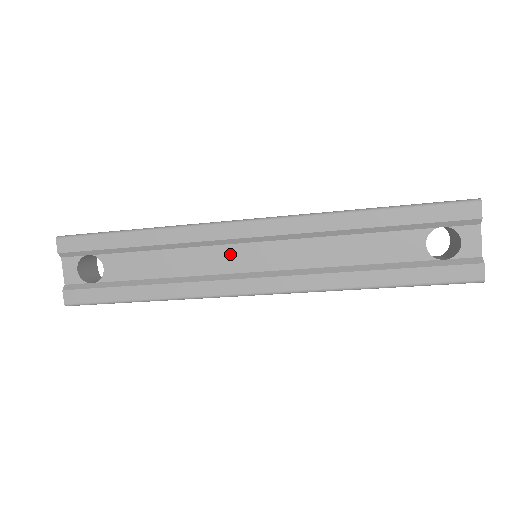
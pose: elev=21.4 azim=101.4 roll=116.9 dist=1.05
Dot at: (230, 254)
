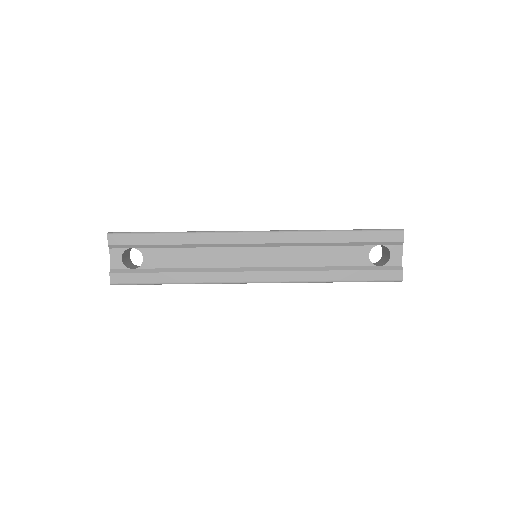
Dot at: (239, 254)
